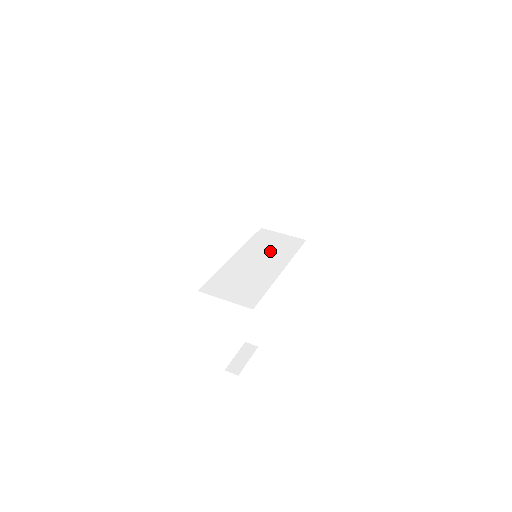
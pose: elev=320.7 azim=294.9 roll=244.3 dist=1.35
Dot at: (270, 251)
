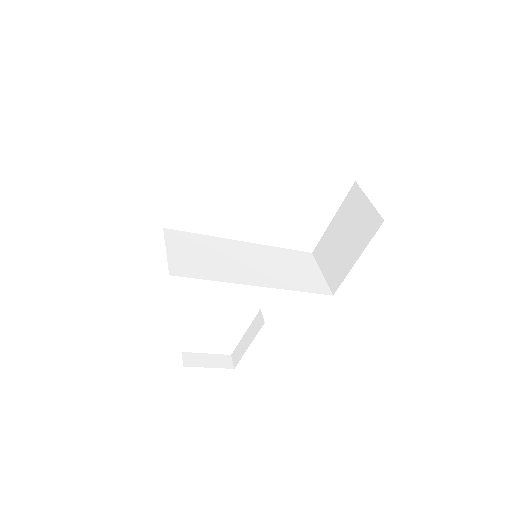
Dot at: (280, 268)
